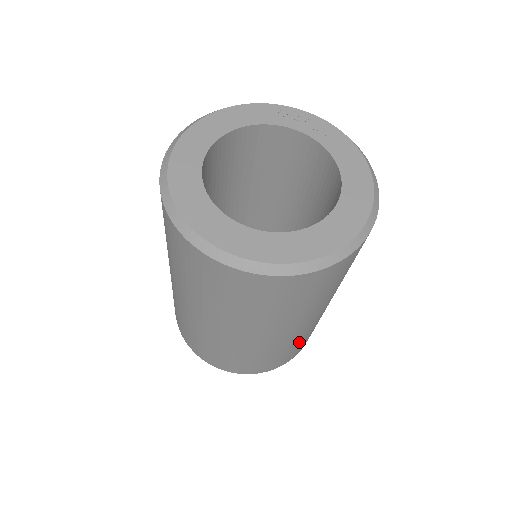
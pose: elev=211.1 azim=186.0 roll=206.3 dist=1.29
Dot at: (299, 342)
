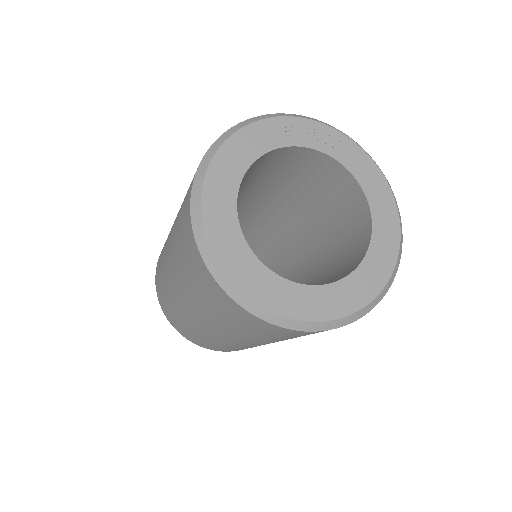
Dot at: occluded
